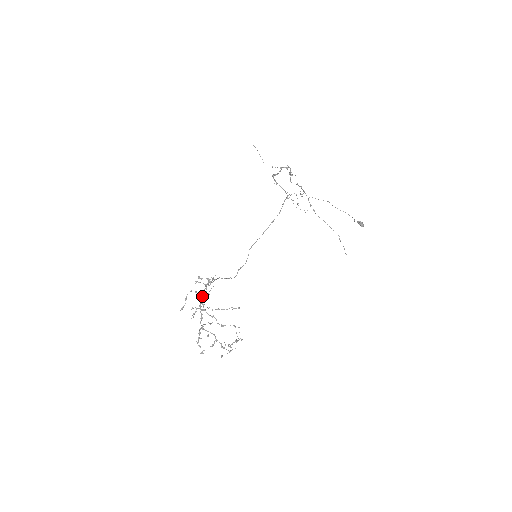
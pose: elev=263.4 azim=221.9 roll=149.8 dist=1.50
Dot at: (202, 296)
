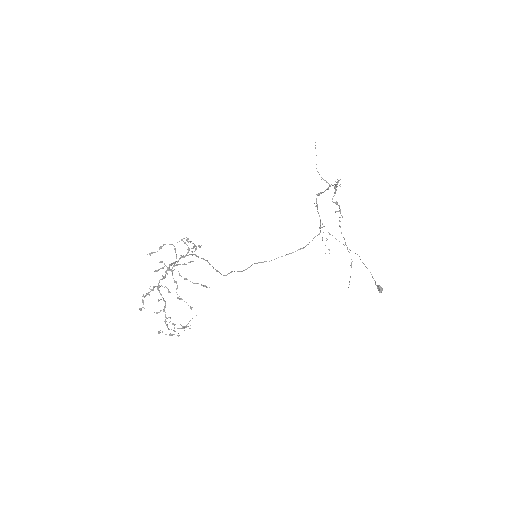
Dot at: (179, 259)
